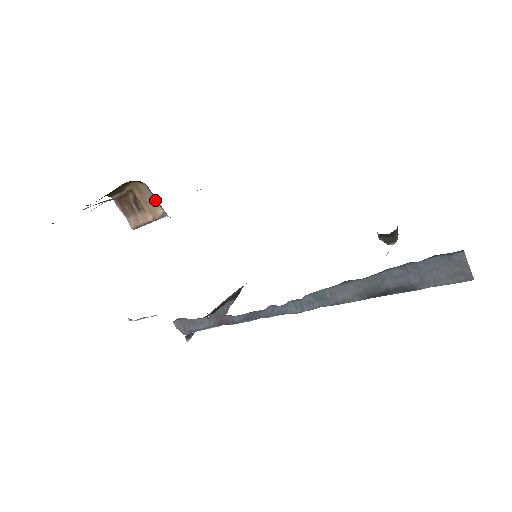
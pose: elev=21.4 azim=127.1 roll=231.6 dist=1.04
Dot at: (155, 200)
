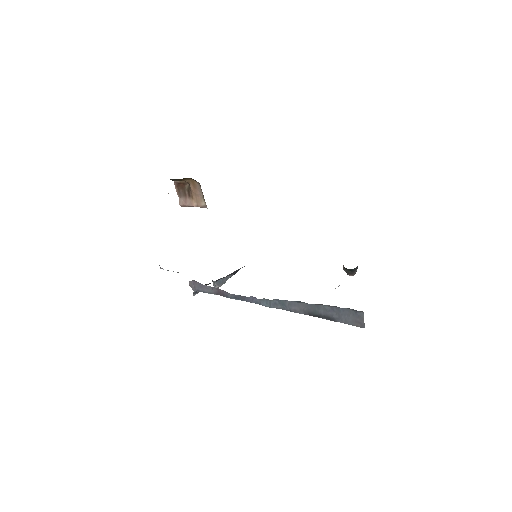
Dot at: (202, 196)
